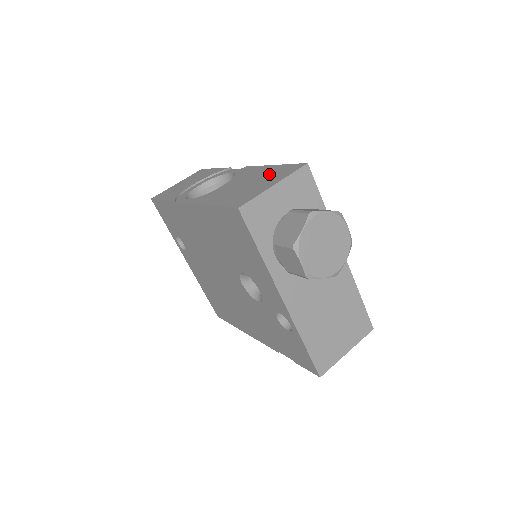
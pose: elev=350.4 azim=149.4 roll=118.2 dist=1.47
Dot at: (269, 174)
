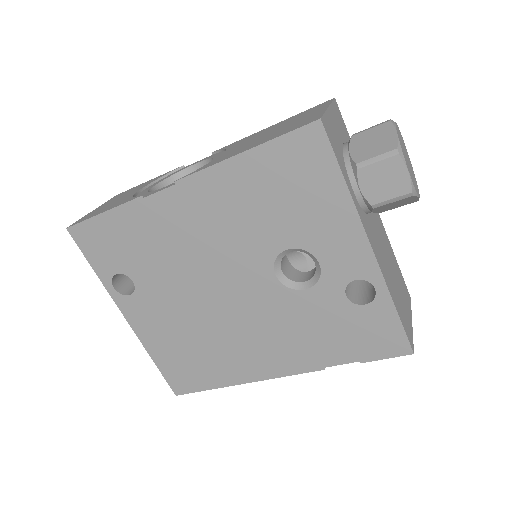
Dot at: (289, 120)
